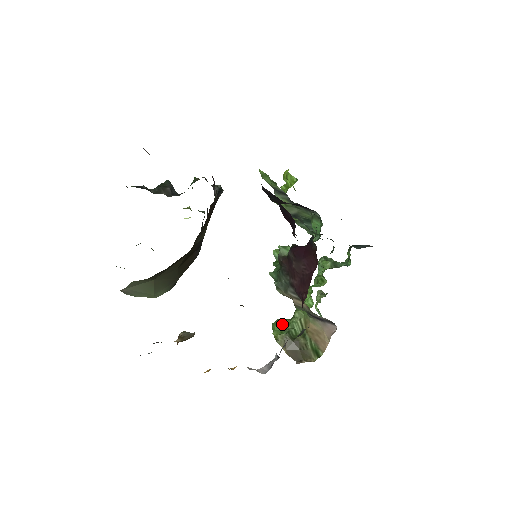
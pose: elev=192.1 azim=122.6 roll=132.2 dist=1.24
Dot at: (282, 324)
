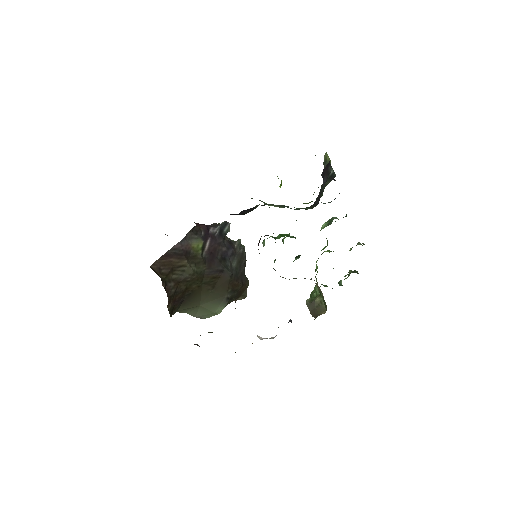
Dot at: occluded
